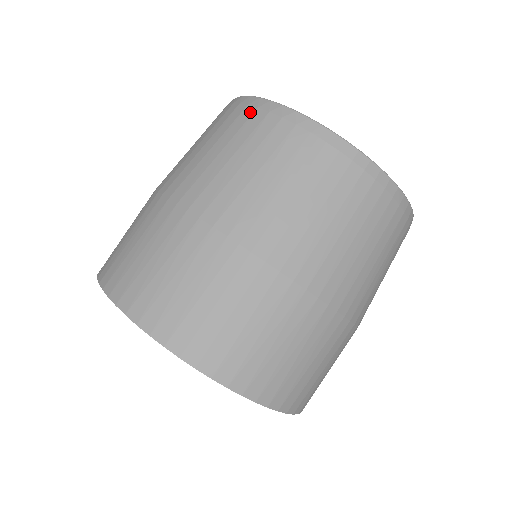
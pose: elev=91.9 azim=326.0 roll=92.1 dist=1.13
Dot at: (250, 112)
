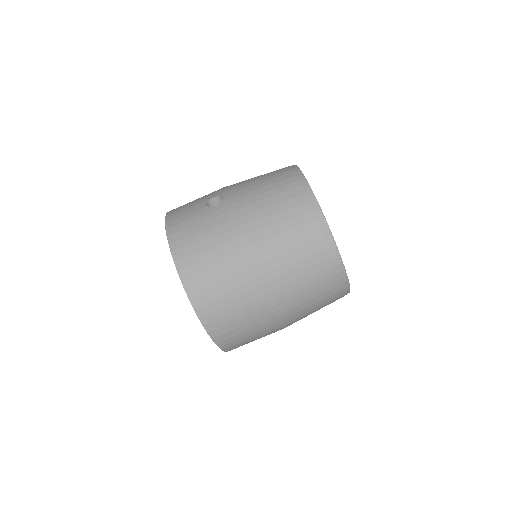
Dot at: (316, 228)
